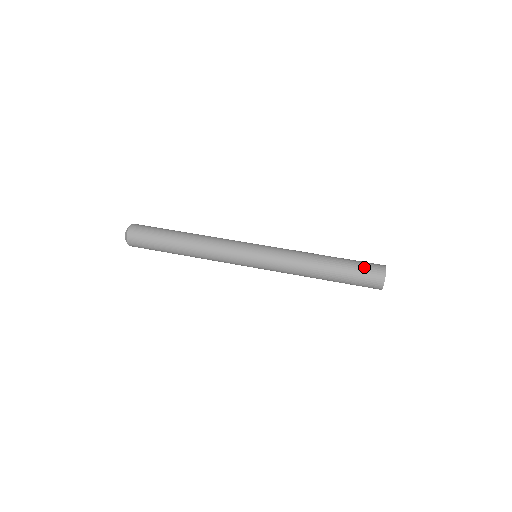
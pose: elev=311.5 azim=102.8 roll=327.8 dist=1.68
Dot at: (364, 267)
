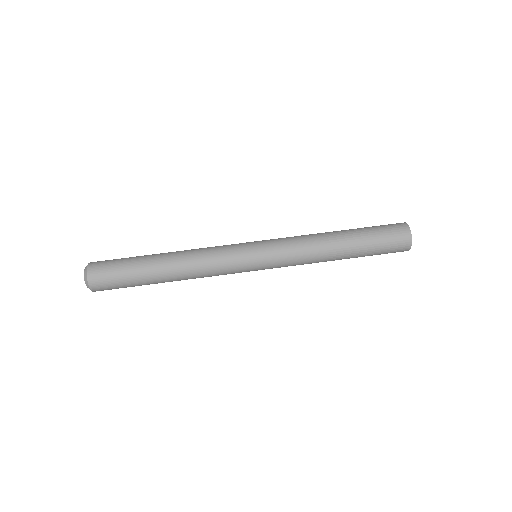
Dot at: (386, 234)
